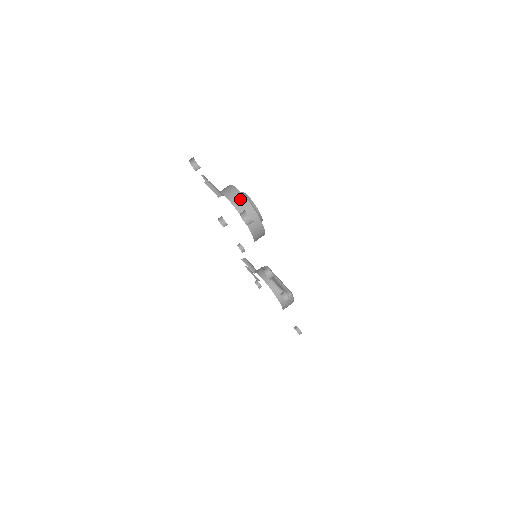
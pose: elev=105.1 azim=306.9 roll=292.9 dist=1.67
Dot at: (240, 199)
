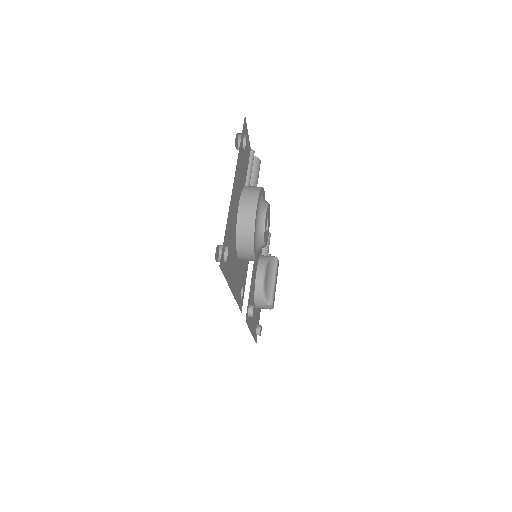
Dot at: (249, 218)
